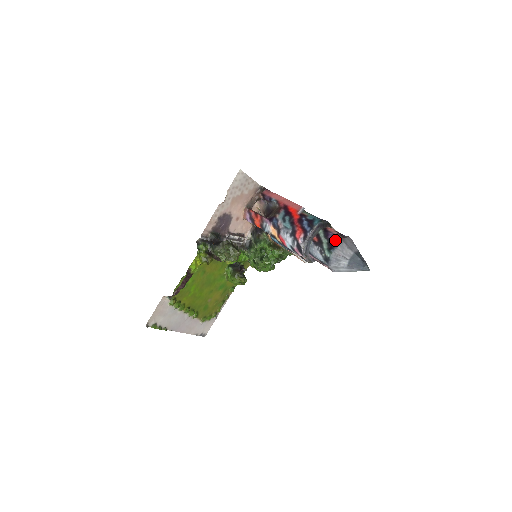
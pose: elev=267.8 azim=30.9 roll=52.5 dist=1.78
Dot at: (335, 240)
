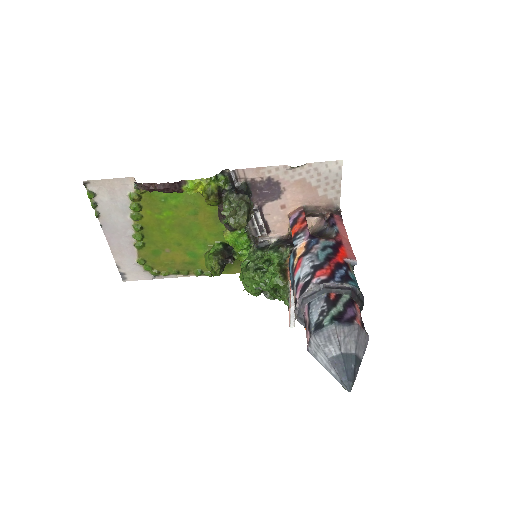
Dot at: (352, 318)
